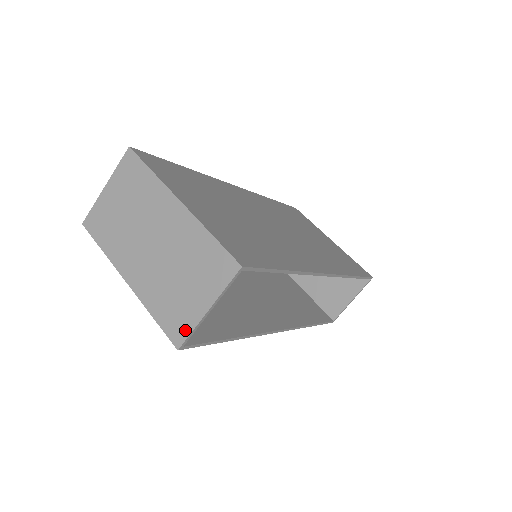
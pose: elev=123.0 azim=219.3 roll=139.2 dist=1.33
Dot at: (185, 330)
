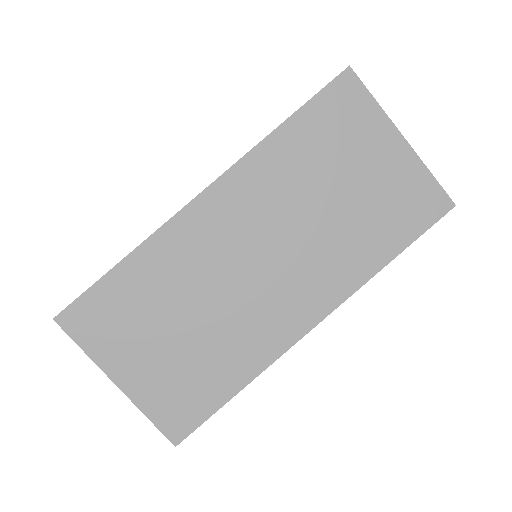
Dot at: occluded
